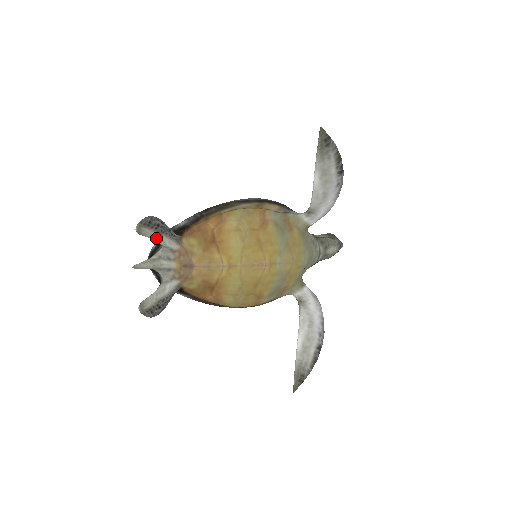
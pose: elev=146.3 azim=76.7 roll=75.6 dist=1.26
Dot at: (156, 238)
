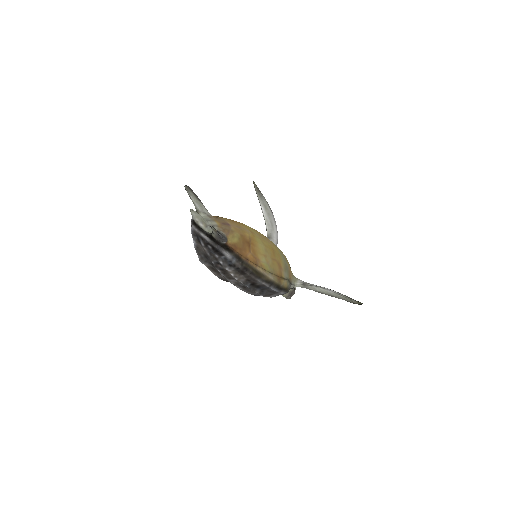
Dot at: (197, 202)
